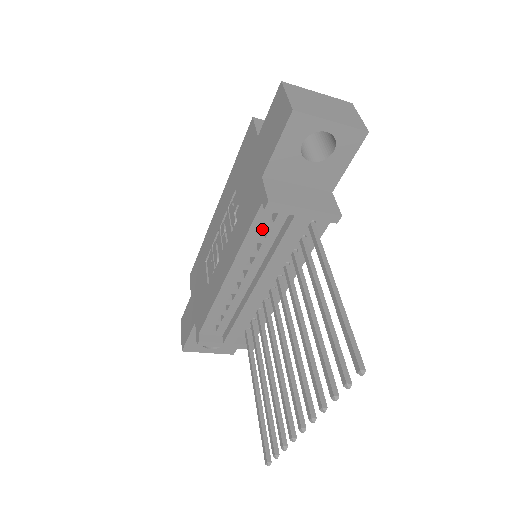
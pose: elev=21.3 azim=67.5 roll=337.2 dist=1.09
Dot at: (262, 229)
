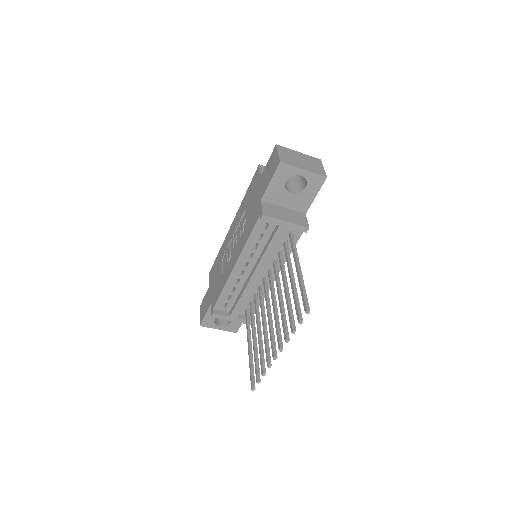
Dot at: (259, 234)
